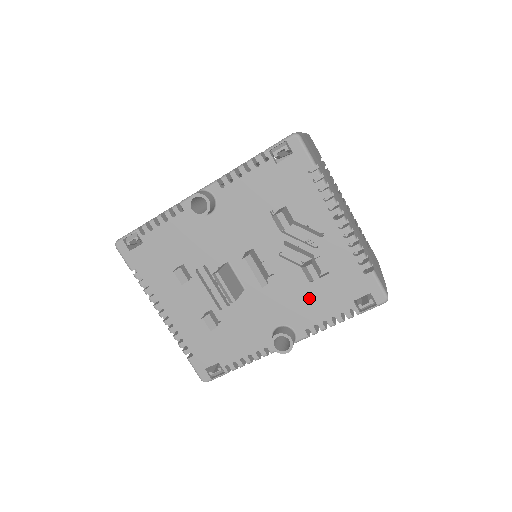
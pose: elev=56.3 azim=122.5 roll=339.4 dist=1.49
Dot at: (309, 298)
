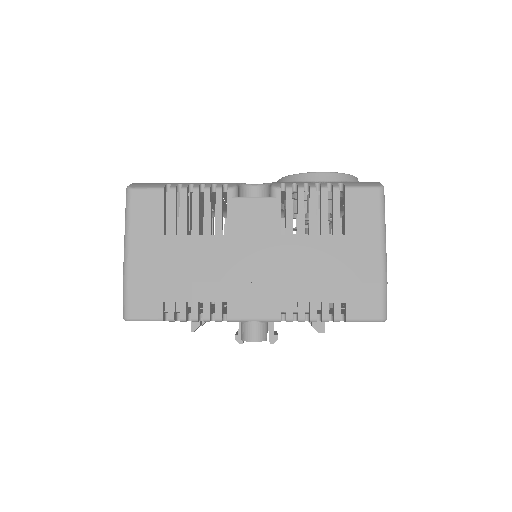
Dot at: occluded
